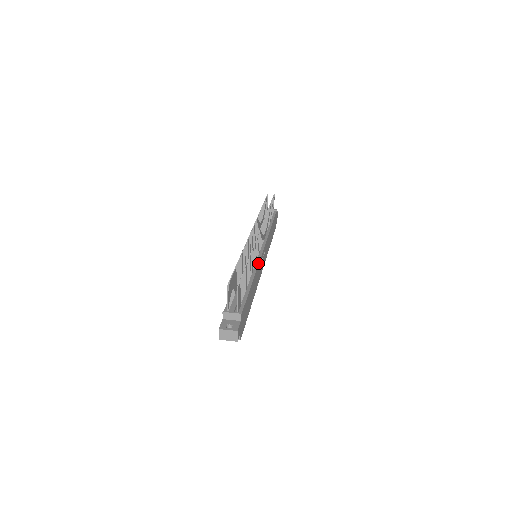
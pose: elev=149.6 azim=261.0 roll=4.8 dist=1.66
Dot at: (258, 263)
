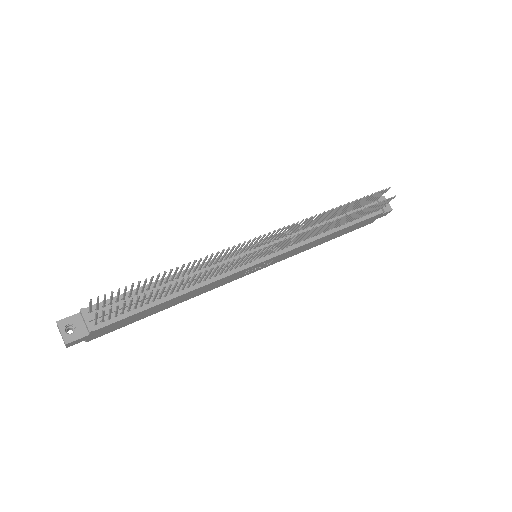
Dot at: (227, 275)
